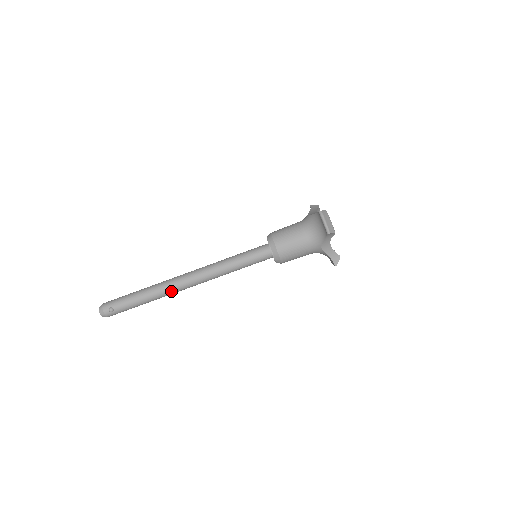
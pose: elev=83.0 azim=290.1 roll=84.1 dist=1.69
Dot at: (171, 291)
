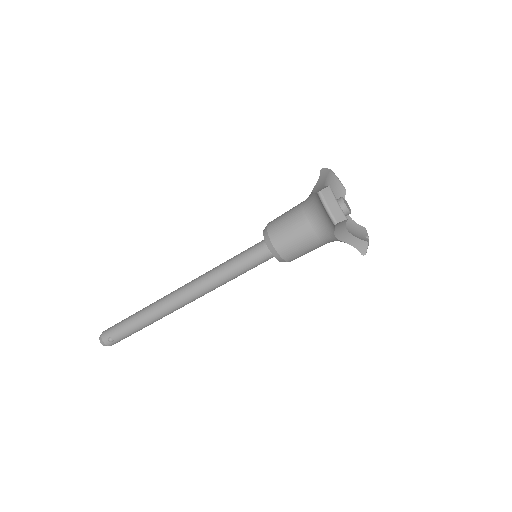
Dot at: (166, 312)
